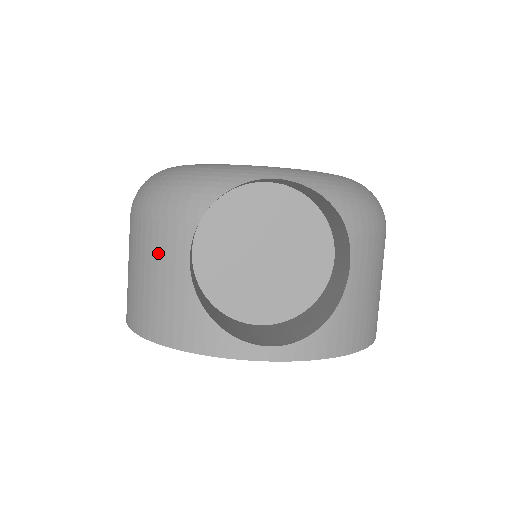
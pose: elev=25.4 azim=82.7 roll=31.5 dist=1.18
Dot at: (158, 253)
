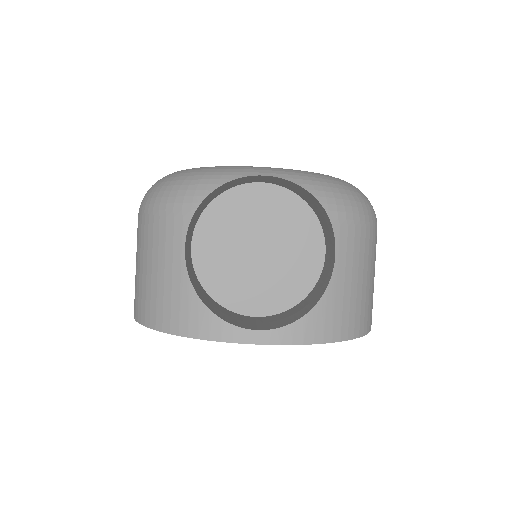
Dot at: (158, 246)
